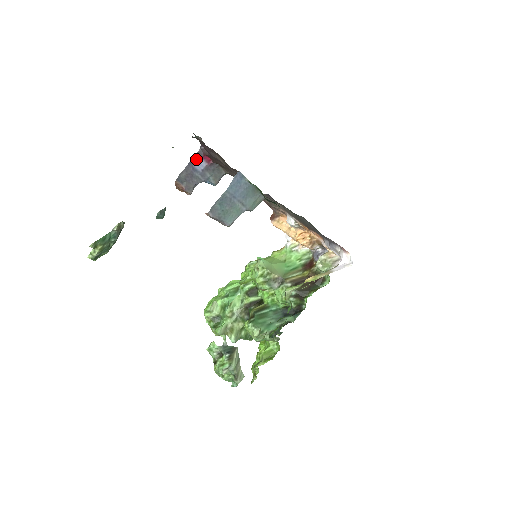
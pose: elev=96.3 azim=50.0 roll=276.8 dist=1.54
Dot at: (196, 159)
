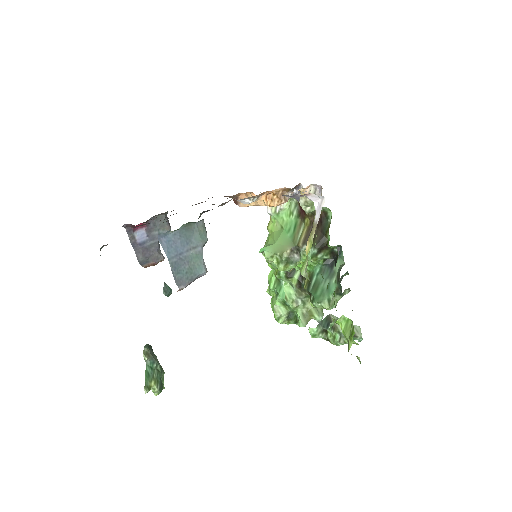
Dot at: (133, 237)
